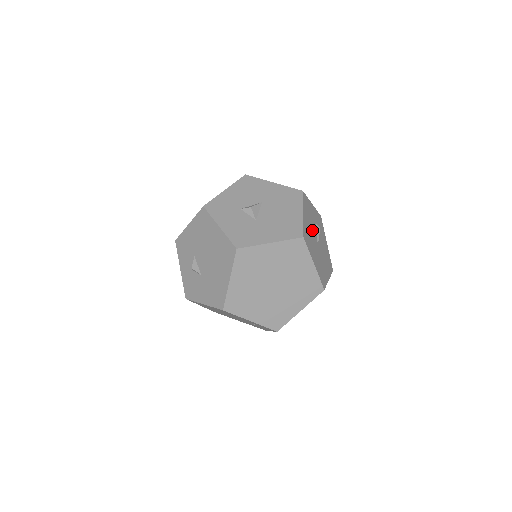
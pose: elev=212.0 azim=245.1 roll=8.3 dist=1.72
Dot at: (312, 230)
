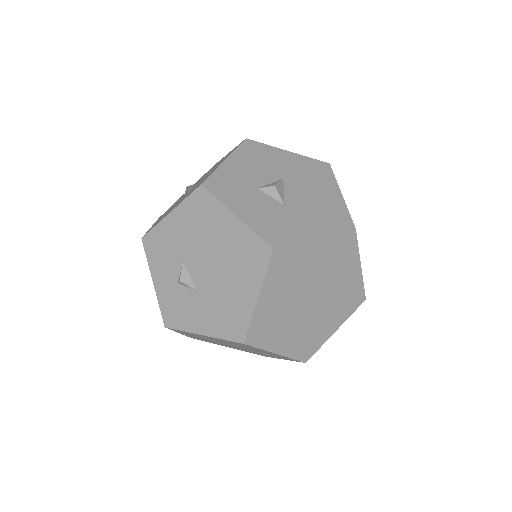
Dot at: occluded
